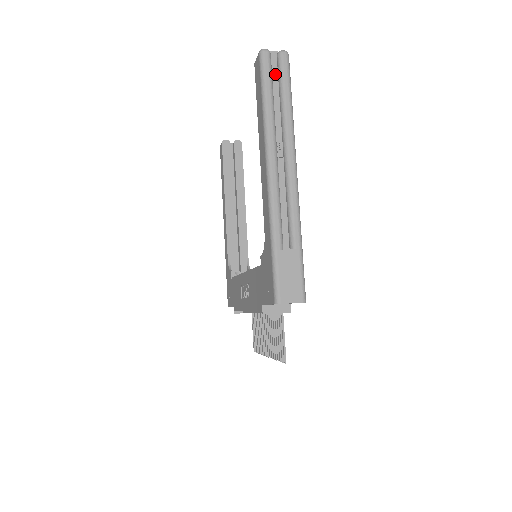
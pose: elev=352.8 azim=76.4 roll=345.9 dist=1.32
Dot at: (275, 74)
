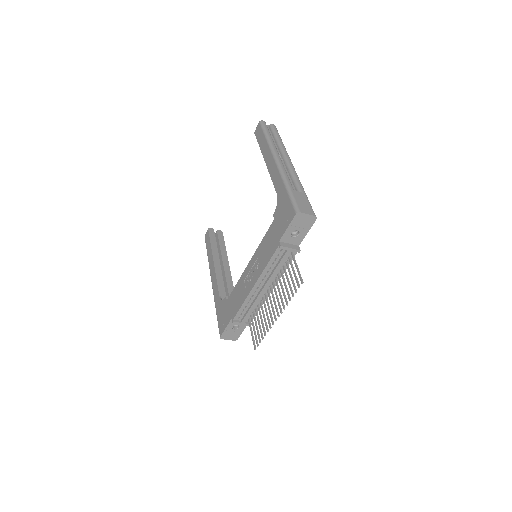
Dot at: occluded
